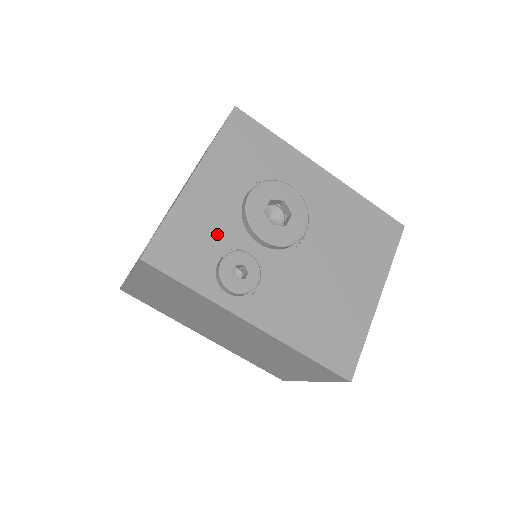
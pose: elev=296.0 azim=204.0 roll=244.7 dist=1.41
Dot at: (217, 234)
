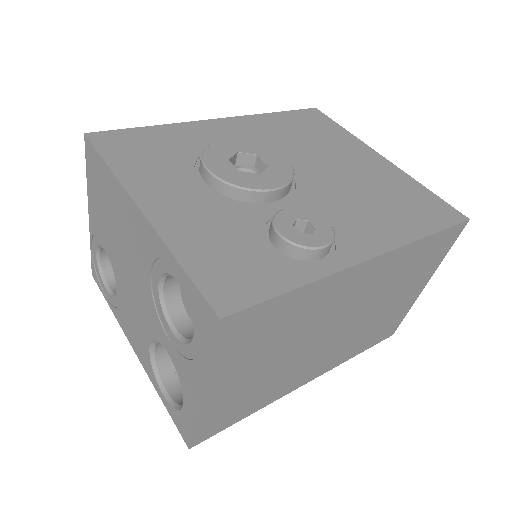
Dot at: (236, 228)
